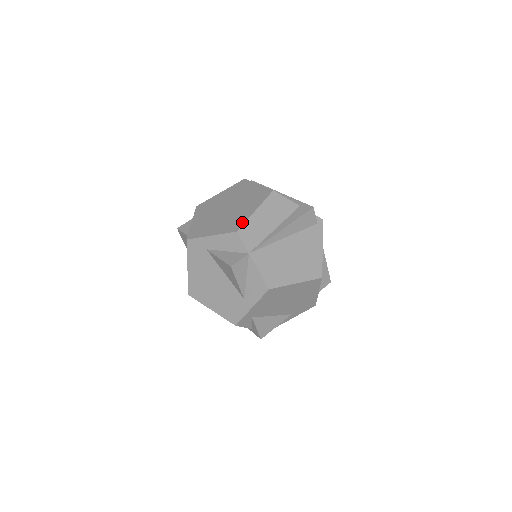
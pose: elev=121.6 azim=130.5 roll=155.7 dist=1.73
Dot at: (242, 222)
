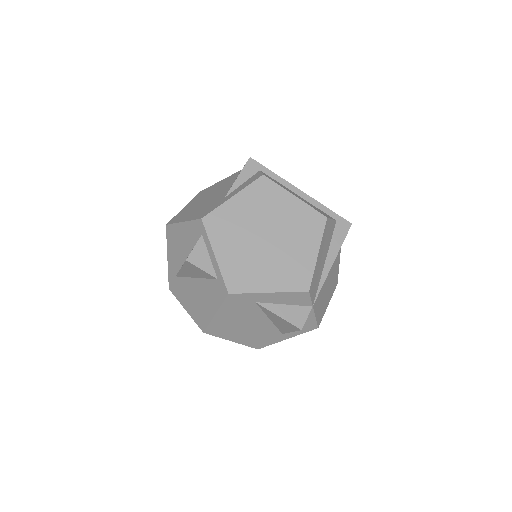
Dot at: (309, 274)
